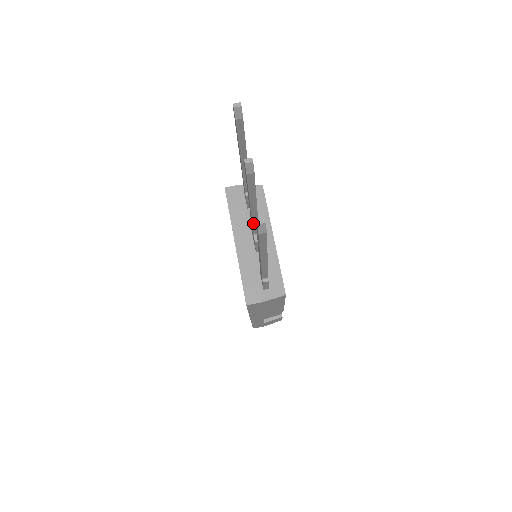
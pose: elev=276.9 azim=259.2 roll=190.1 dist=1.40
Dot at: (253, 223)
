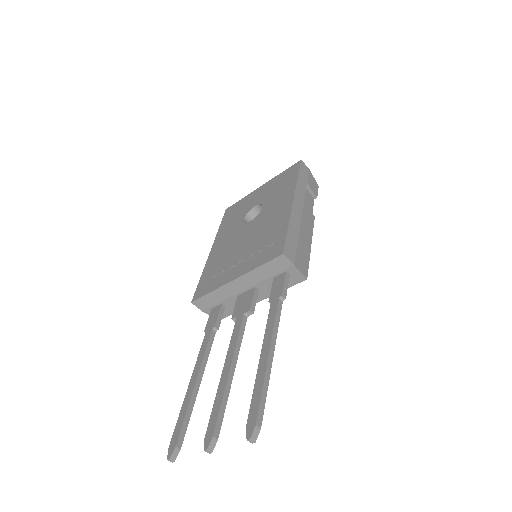
Dot at: (231, 341)
